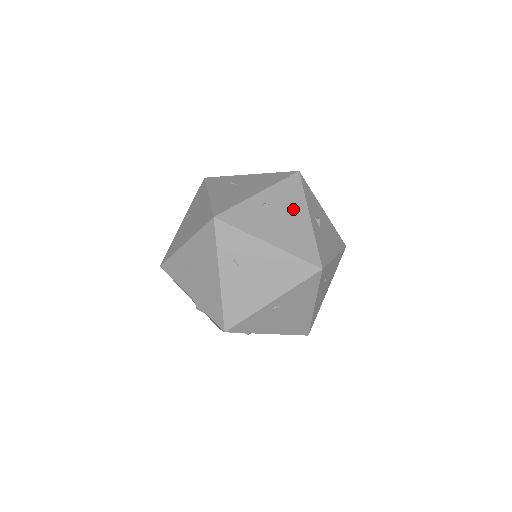
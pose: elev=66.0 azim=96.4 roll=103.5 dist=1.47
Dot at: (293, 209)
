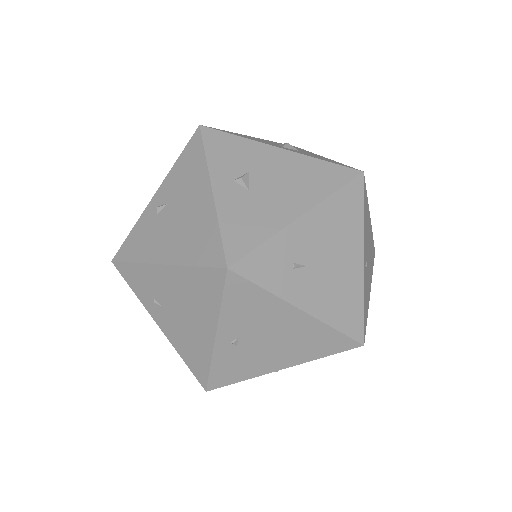
Dot at: (191, 191)
